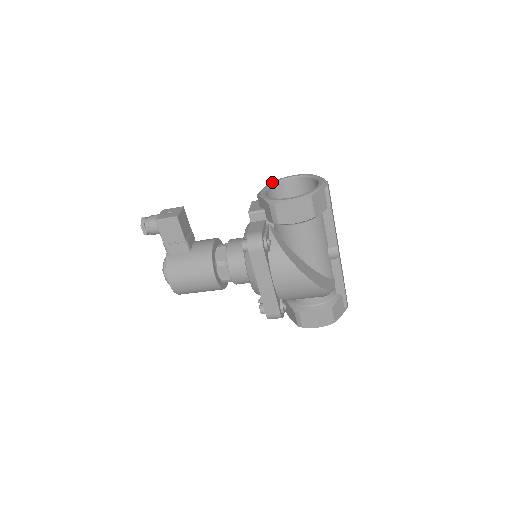
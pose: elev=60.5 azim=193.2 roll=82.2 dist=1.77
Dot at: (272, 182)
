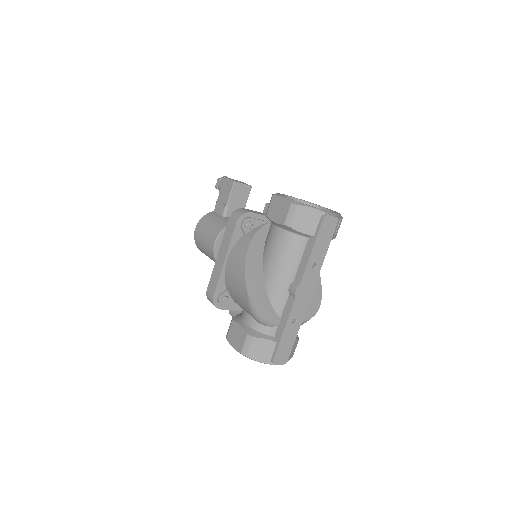
Dot at: (310, 202)
